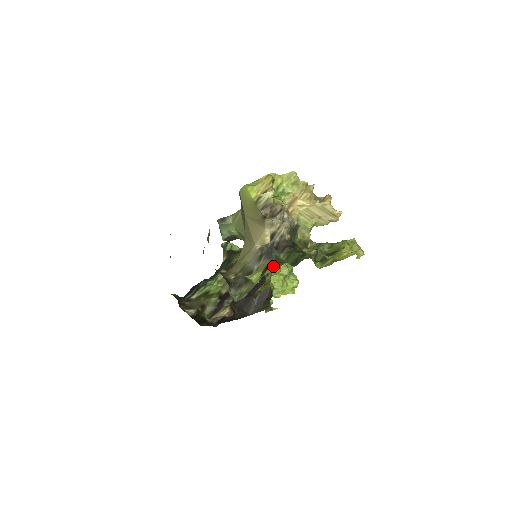
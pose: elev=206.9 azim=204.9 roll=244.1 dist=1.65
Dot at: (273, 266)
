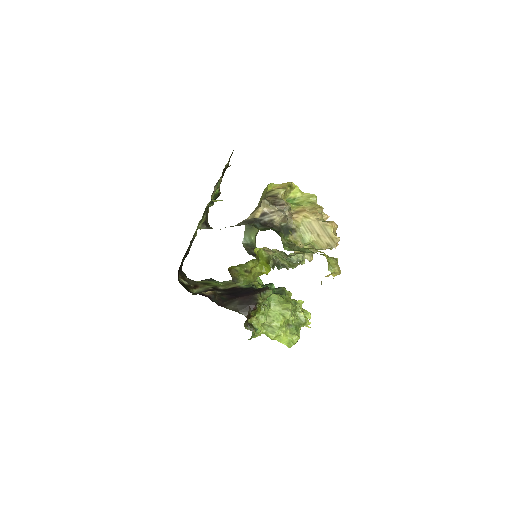
Dot at: occluded
